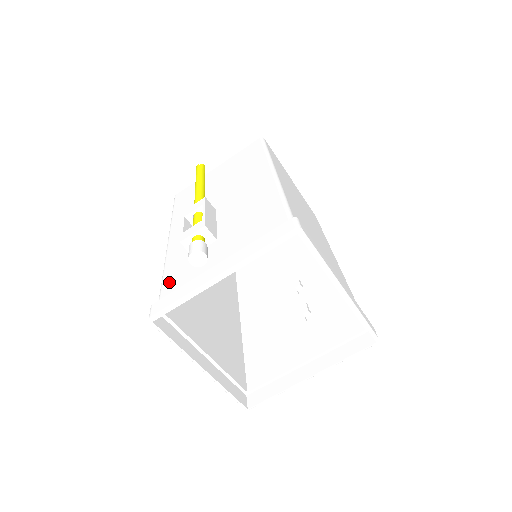
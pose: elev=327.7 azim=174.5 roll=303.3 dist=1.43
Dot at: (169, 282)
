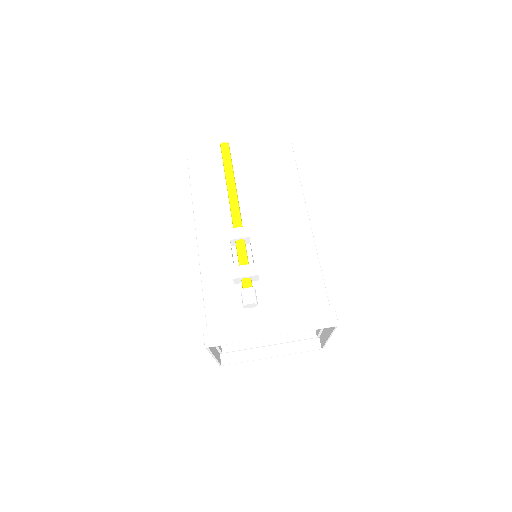
Dot at: (215, 306)
